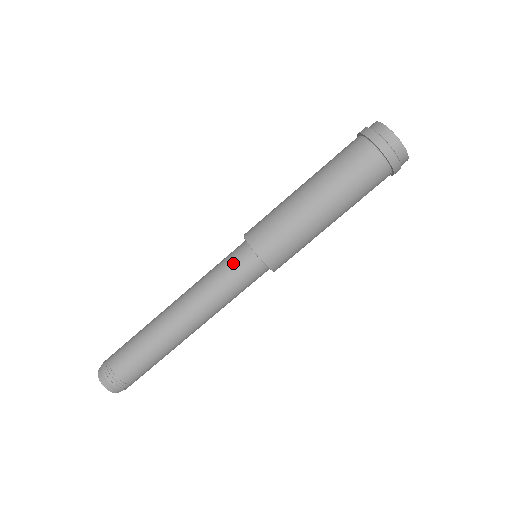
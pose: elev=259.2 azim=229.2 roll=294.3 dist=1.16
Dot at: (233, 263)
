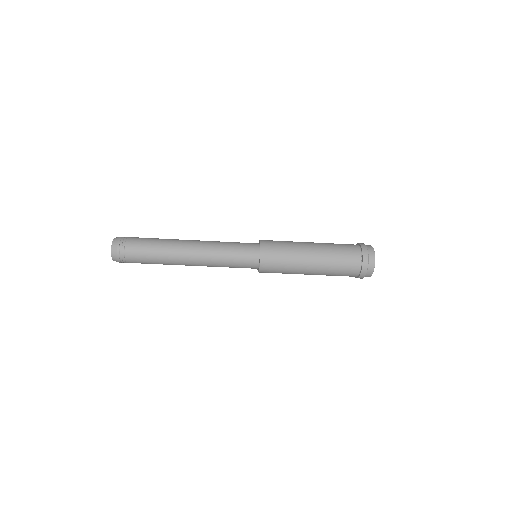
Dot at: occluded
